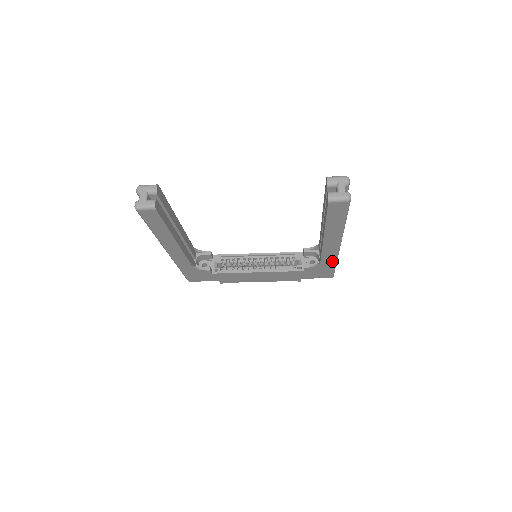
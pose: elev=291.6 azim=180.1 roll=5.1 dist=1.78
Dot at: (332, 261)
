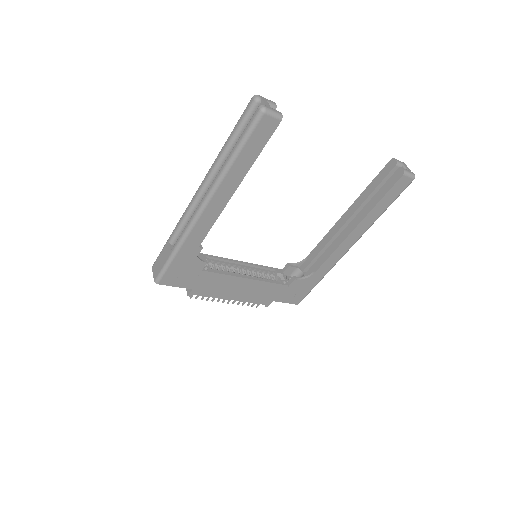
Dot at: (325, 272)
